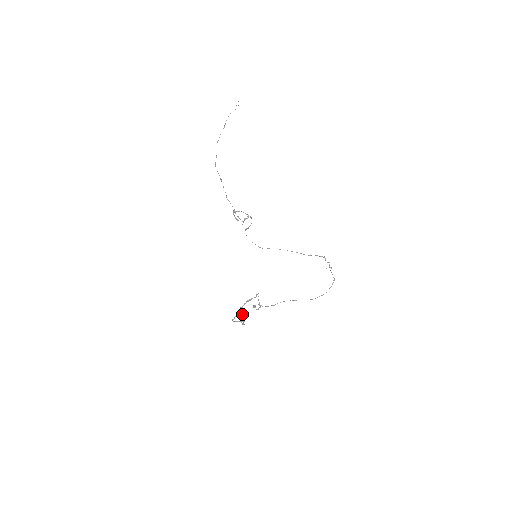
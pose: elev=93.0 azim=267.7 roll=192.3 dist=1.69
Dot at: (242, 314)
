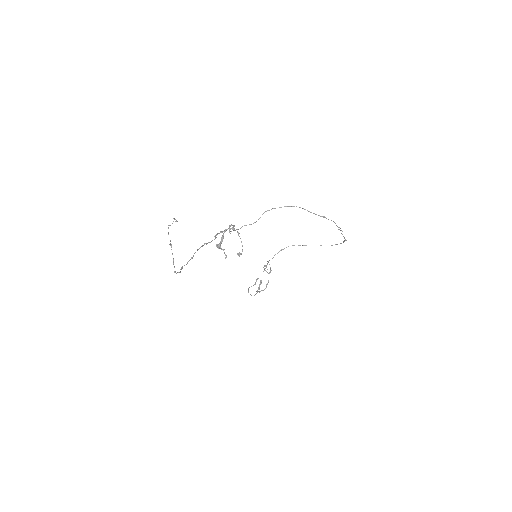
Dot at: occluded
